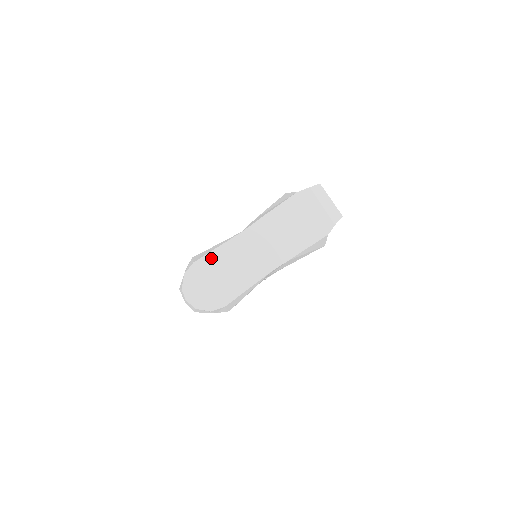
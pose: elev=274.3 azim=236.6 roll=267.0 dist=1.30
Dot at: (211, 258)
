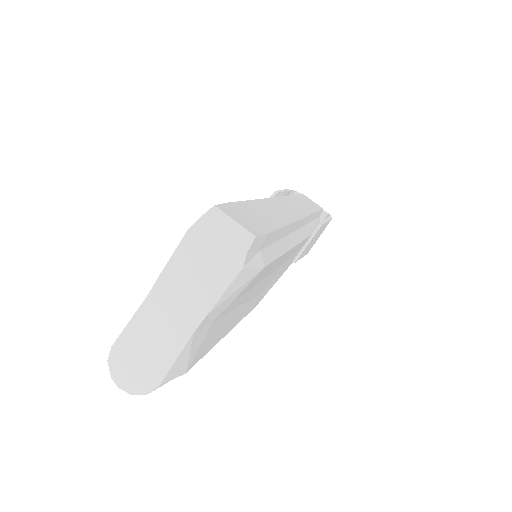
Dot at: (126, 337)
